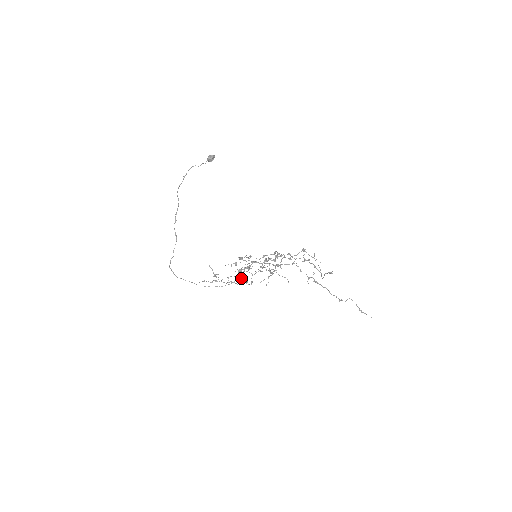
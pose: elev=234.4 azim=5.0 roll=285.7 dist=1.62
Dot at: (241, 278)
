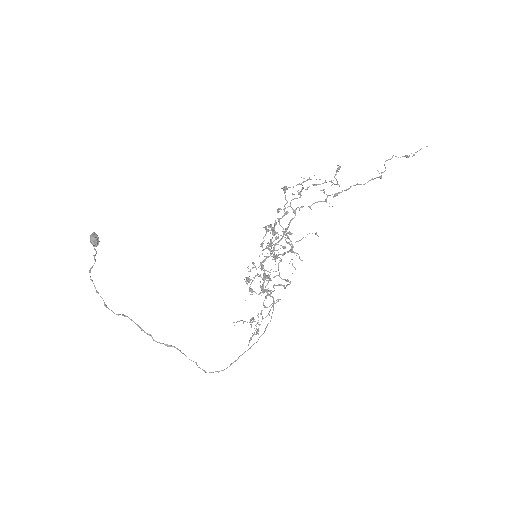
Dot at: (274, 290)
